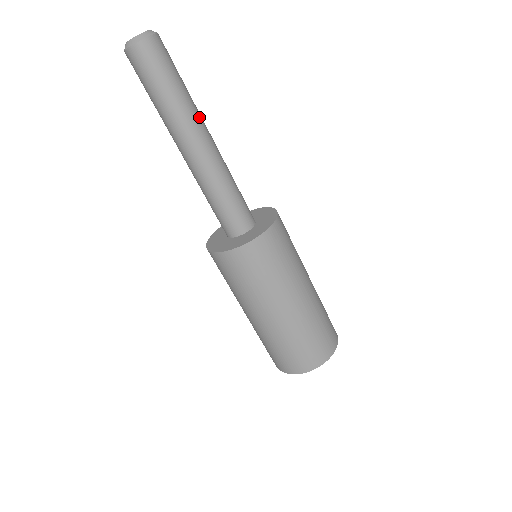
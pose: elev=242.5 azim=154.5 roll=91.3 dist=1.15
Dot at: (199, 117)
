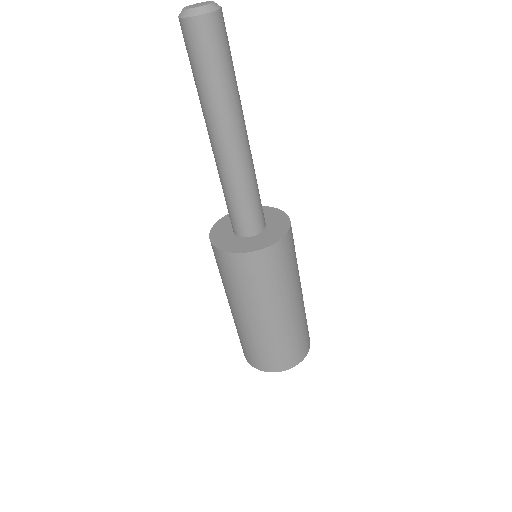
Dot at: (231, 116)
